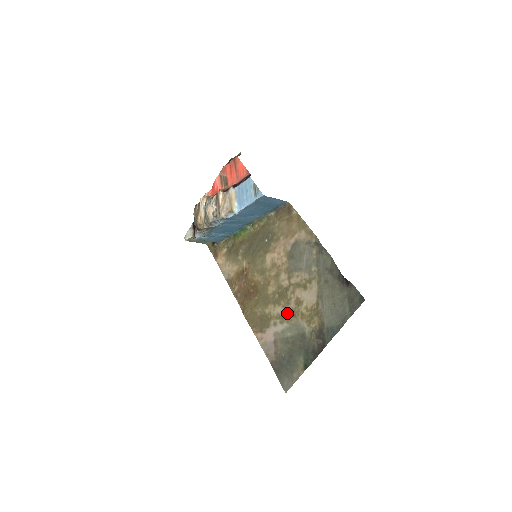
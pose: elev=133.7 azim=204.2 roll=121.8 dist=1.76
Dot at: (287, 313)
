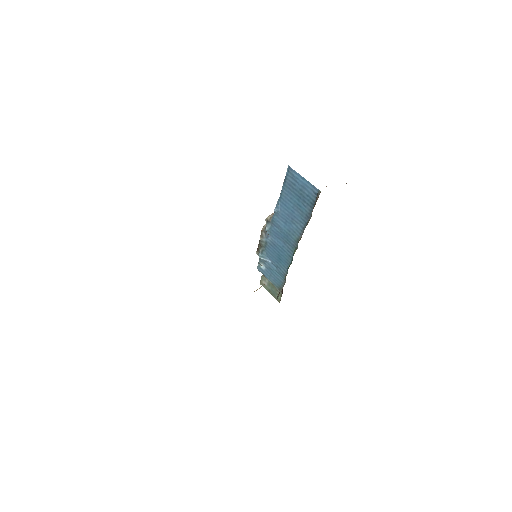
Dot at: occluded
